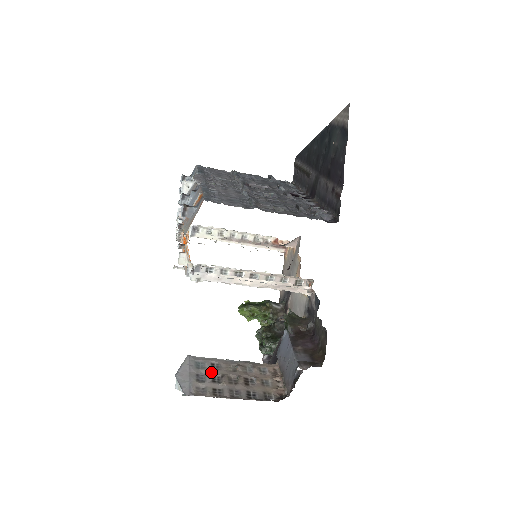
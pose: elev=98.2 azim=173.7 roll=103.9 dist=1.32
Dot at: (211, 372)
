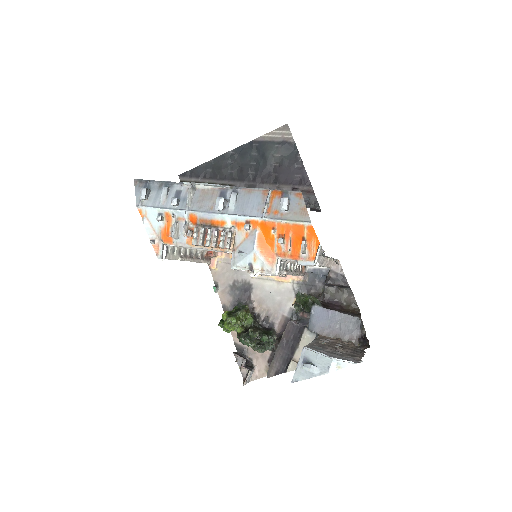
Dot at: (330, 349)
